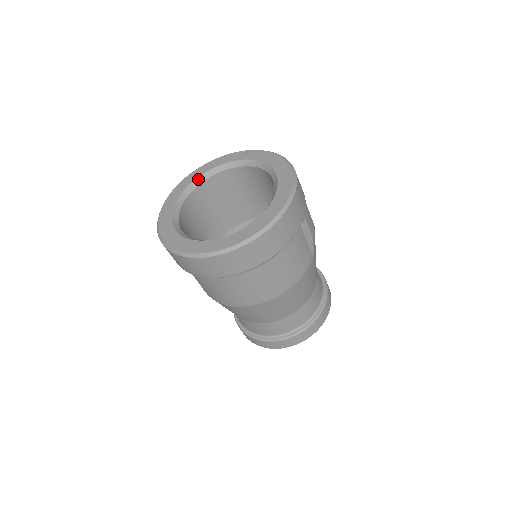
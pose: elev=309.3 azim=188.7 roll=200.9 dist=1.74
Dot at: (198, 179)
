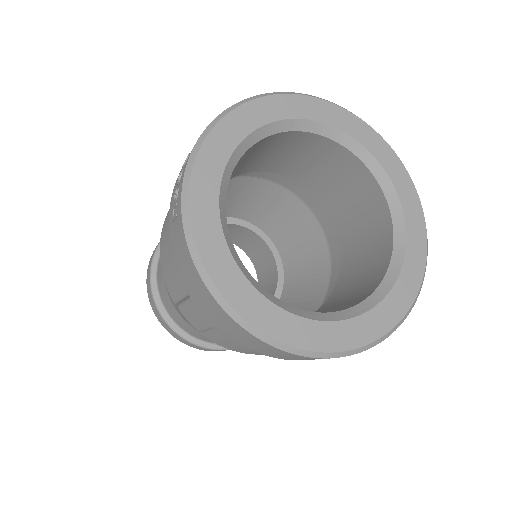
Dot at: (221, 198)
